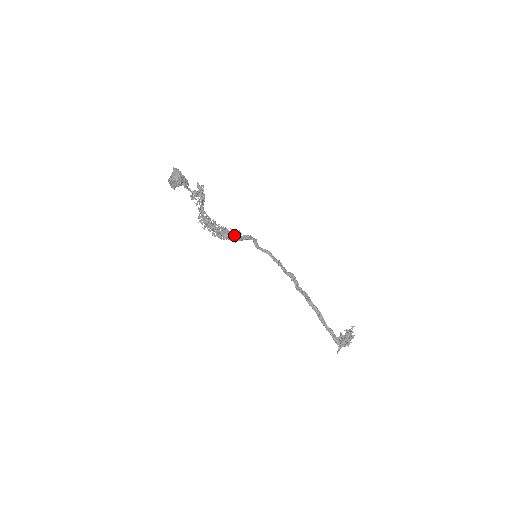
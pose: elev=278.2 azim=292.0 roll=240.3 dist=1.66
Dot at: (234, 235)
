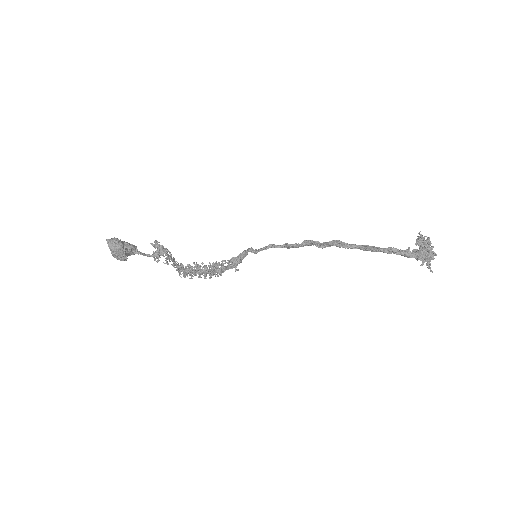
Dot at: occluded
